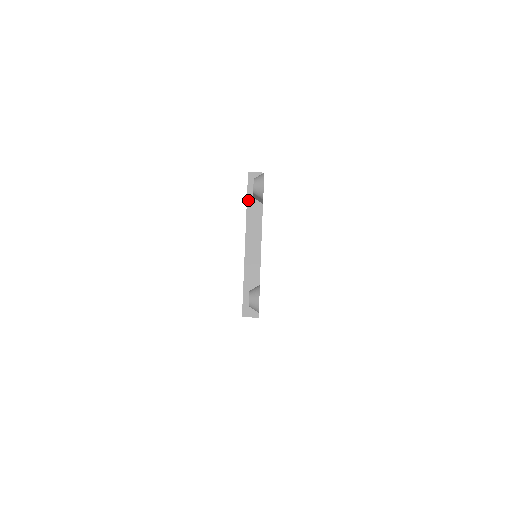
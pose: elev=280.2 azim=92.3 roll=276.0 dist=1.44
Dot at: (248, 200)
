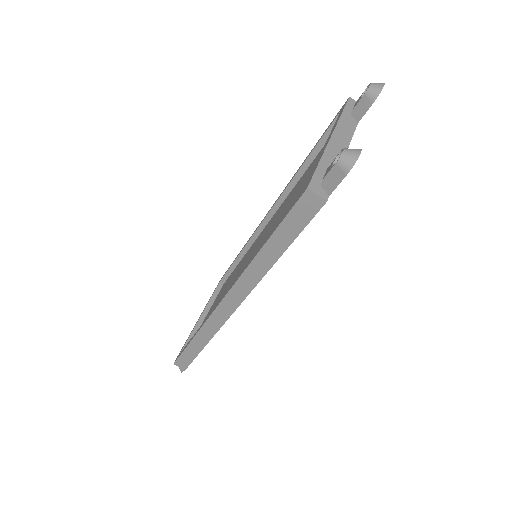
Dot at: (344, 111)
